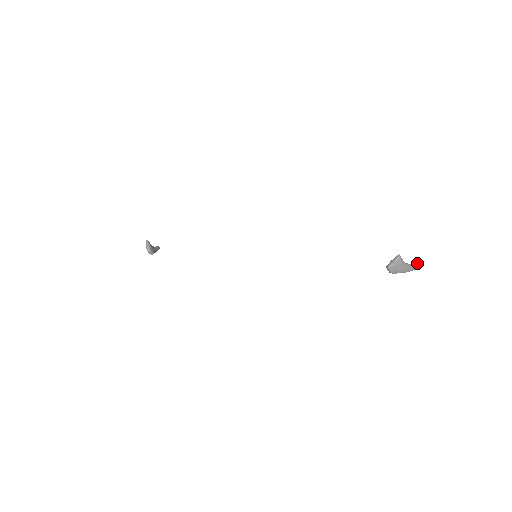
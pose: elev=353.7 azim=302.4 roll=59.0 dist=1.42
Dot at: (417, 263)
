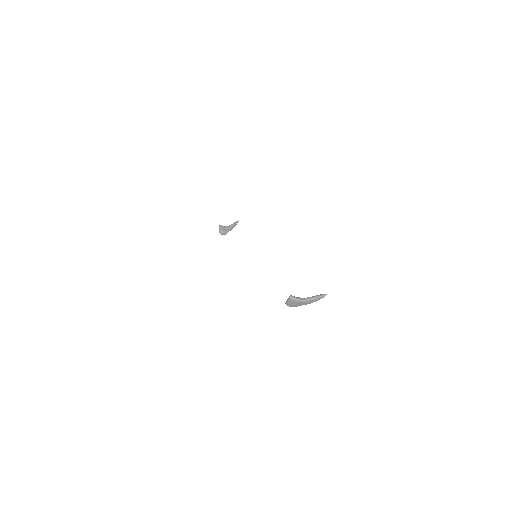
Dot at: (320, 295)
